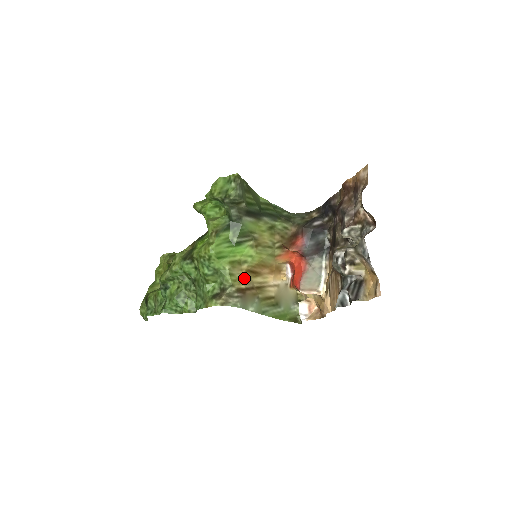
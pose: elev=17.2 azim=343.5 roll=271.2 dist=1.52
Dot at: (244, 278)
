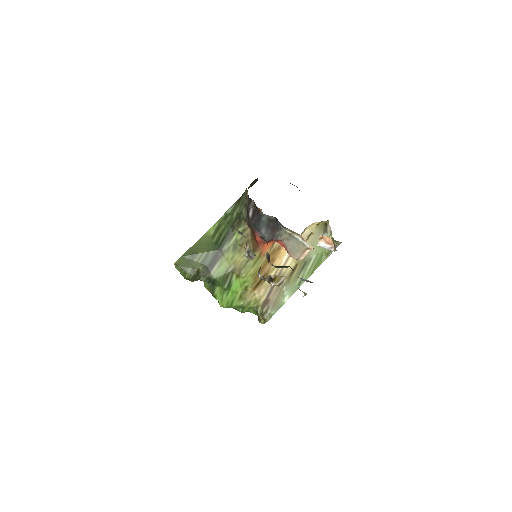
Dot at: (259, 293)
